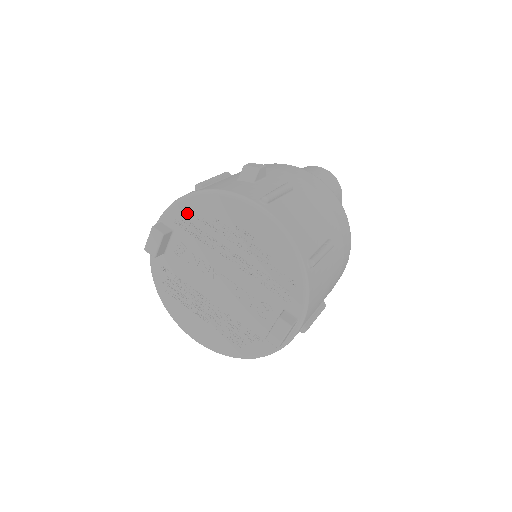
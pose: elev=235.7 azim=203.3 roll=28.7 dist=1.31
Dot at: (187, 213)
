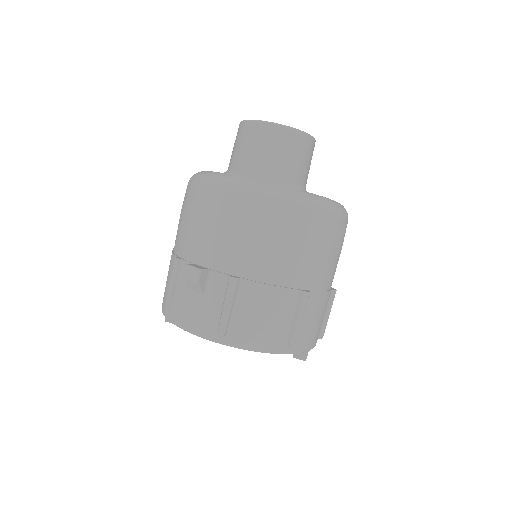
Dot at: occluded
